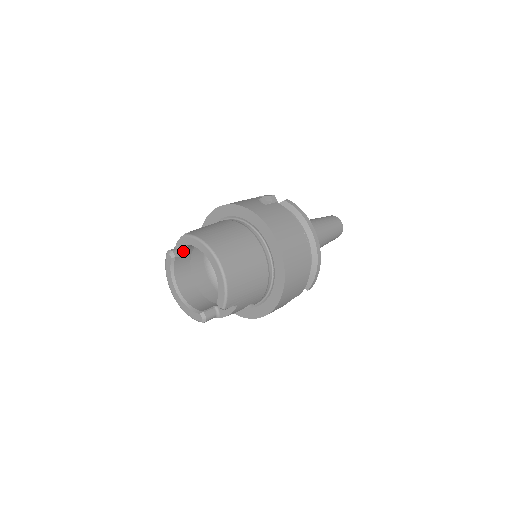
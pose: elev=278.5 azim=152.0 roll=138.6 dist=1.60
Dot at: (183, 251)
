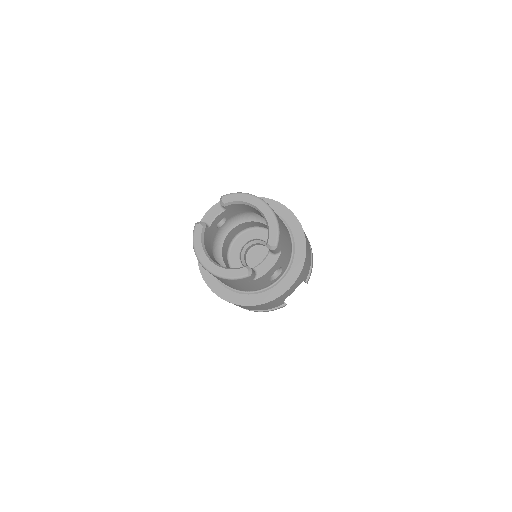
Dot at: (210, 224)
